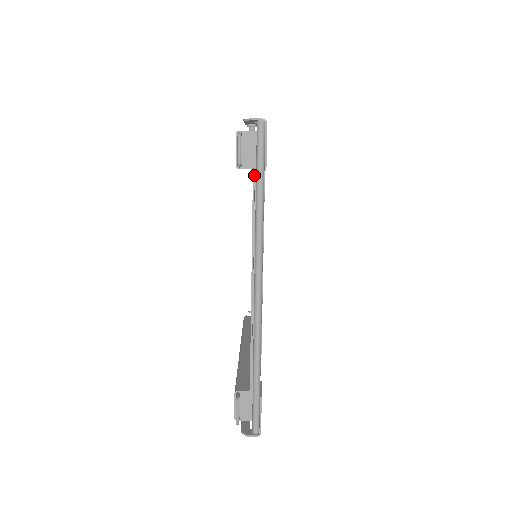
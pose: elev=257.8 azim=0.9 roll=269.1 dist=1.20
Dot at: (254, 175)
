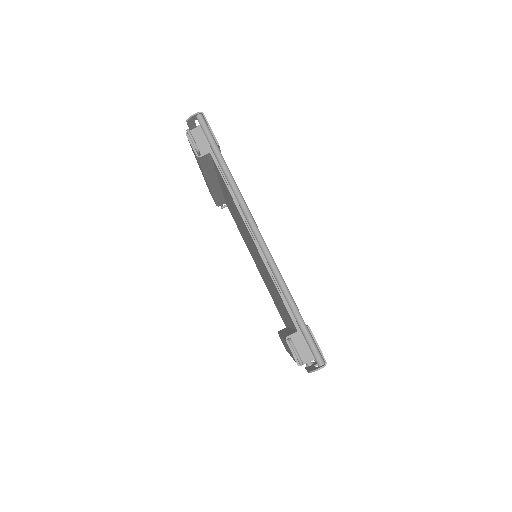
Dot at: (213, 156)
